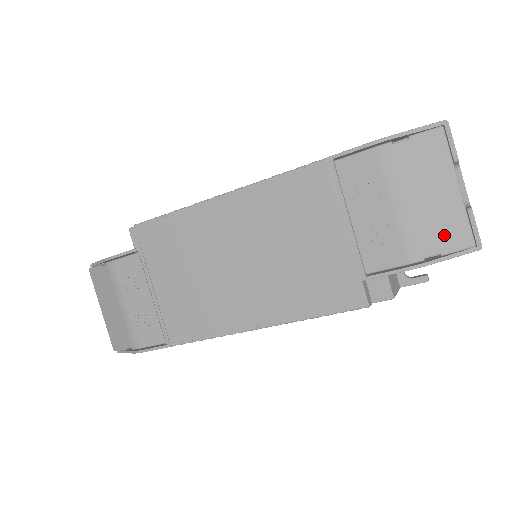
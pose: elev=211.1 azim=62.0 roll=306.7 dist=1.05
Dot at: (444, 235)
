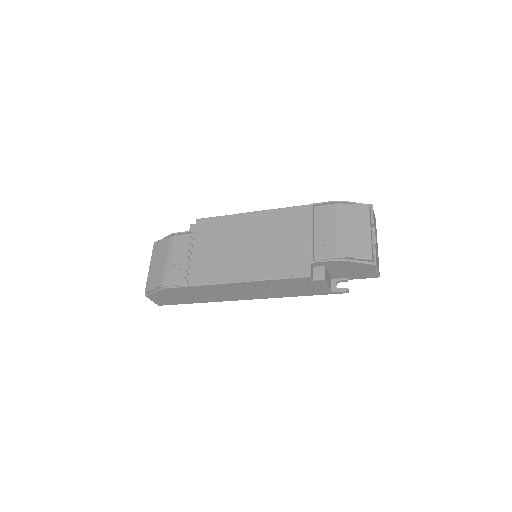
Dot at: (358, 249)
